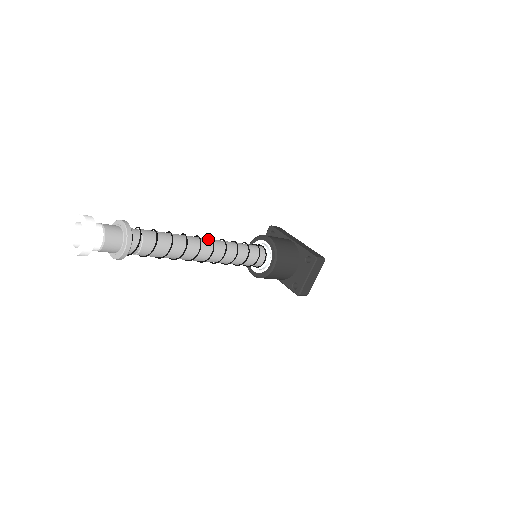
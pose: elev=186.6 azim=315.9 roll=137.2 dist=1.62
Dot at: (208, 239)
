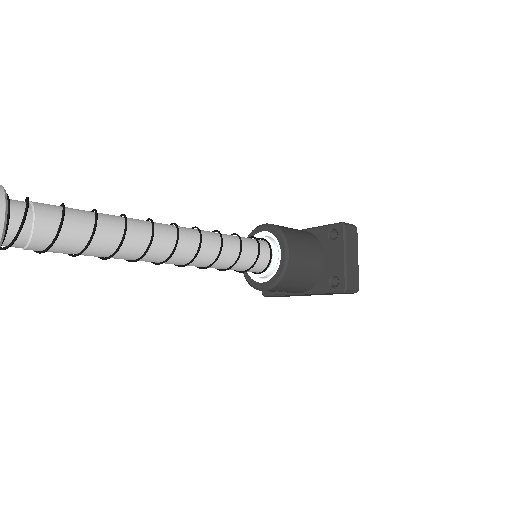
Dot at: occluded
